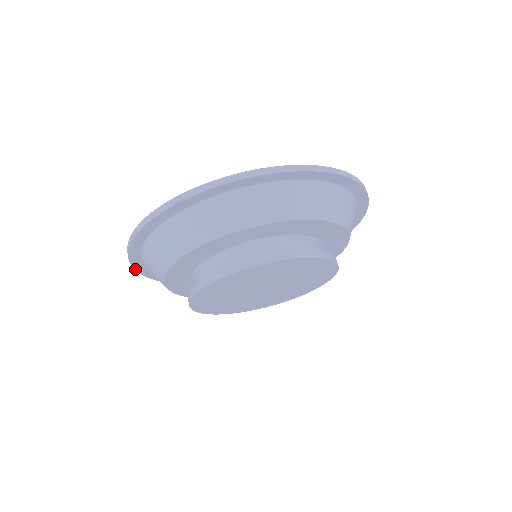
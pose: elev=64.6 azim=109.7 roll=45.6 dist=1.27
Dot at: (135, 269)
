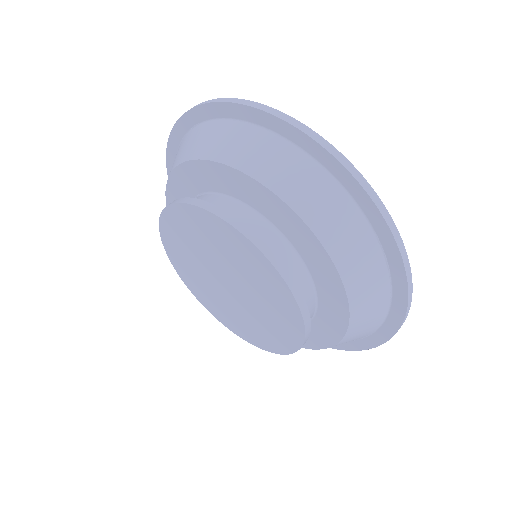
Dot at: (167, 154)
